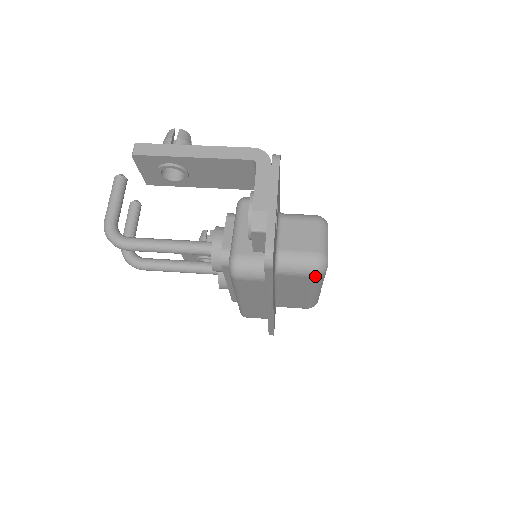
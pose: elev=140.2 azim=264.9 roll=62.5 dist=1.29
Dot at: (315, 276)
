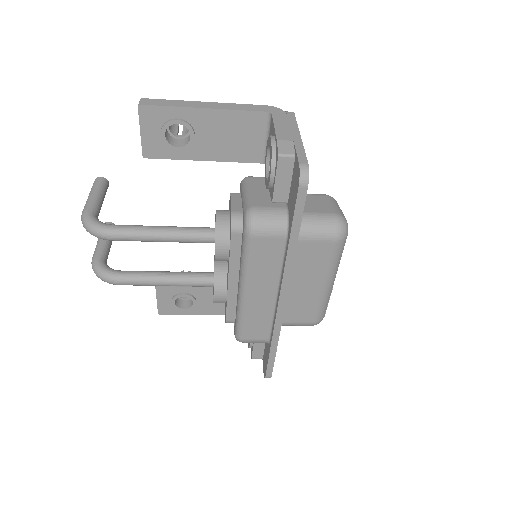
Dot at: (336, 241)
